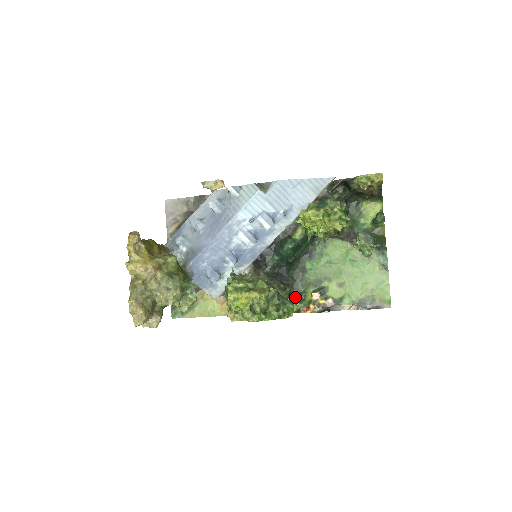
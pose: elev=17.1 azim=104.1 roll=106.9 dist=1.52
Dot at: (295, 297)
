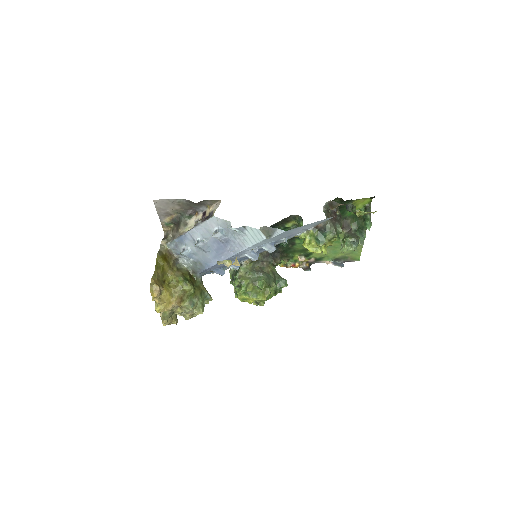
Dot at: (284, 257)
